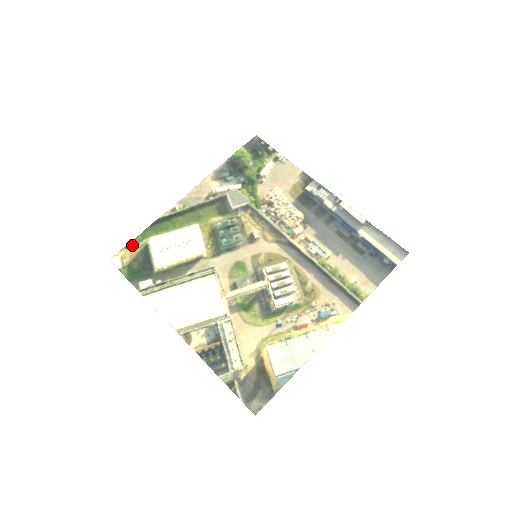
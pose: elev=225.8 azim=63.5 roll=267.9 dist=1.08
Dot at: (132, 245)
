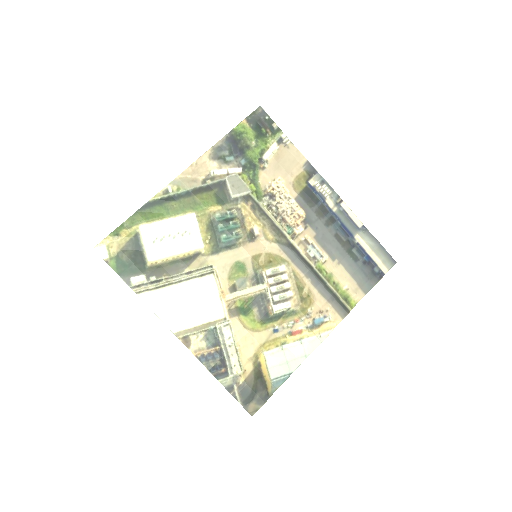
Dot at: (119, 232)
